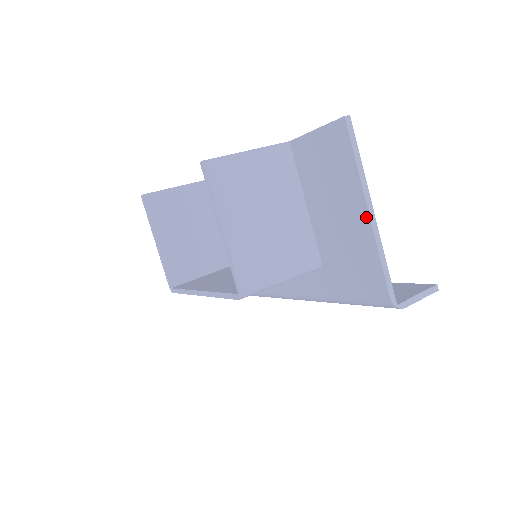
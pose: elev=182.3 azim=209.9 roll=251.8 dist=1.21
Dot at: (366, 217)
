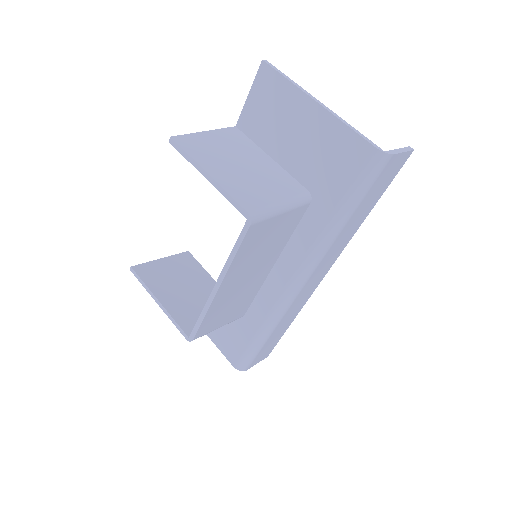
Dot at: (317, 107)
